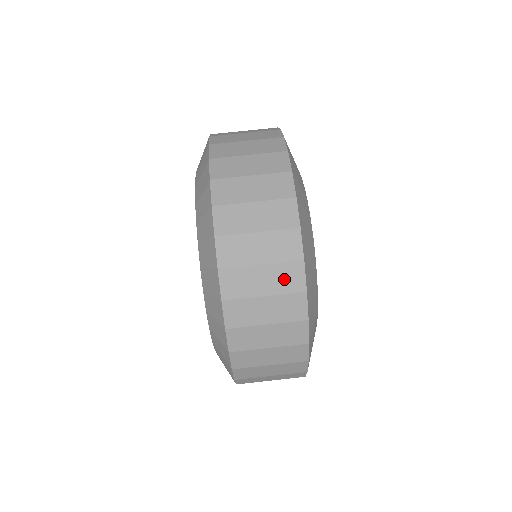
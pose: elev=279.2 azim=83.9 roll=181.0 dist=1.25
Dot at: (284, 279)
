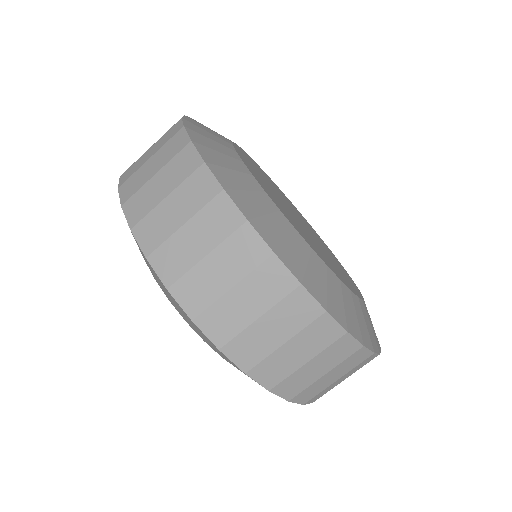
Dot at: (267, 287)
